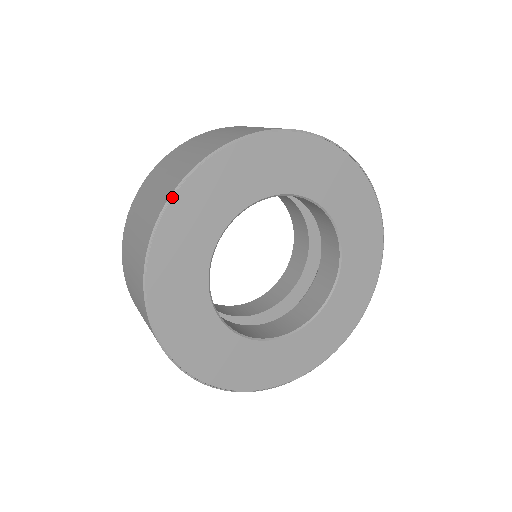
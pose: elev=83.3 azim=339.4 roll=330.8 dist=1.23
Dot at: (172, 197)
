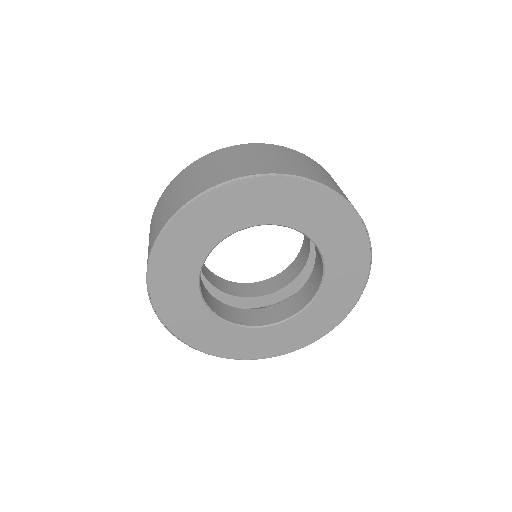
Dot at: (148, 275)
